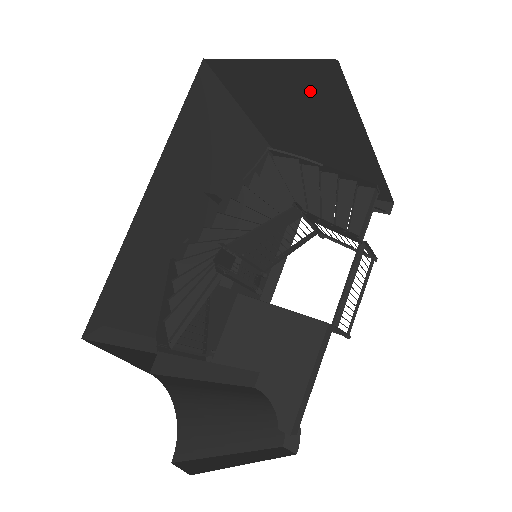
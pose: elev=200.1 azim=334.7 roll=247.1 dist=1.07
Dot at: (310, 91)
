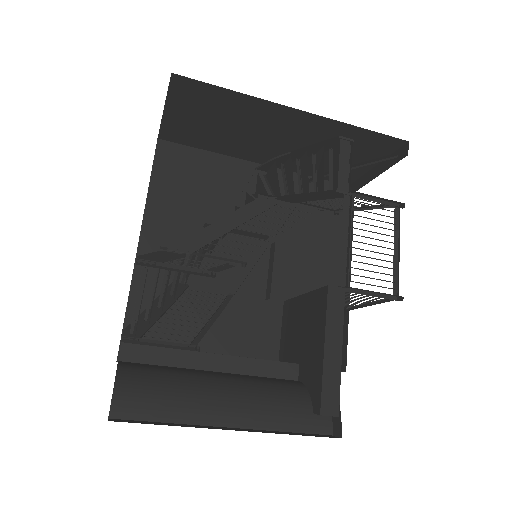
Dot at: (206, 106)
